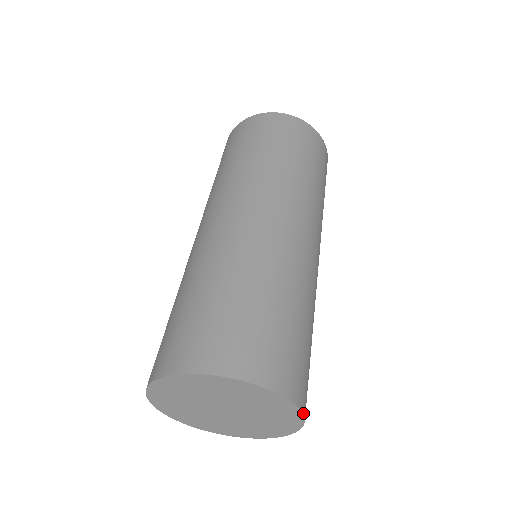
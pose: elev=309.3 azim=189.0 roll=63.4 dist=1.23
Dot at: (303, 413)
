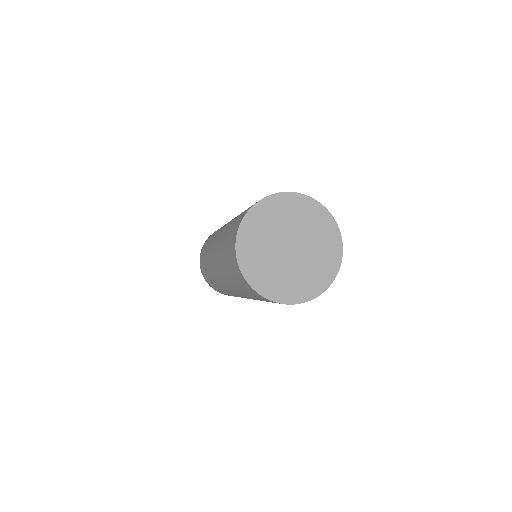
Dot at: (325, 208)
